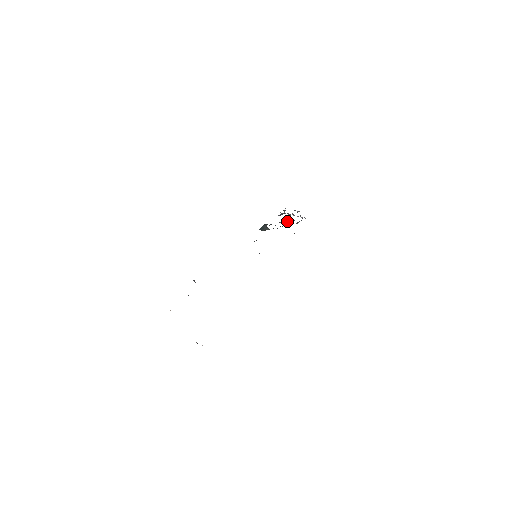
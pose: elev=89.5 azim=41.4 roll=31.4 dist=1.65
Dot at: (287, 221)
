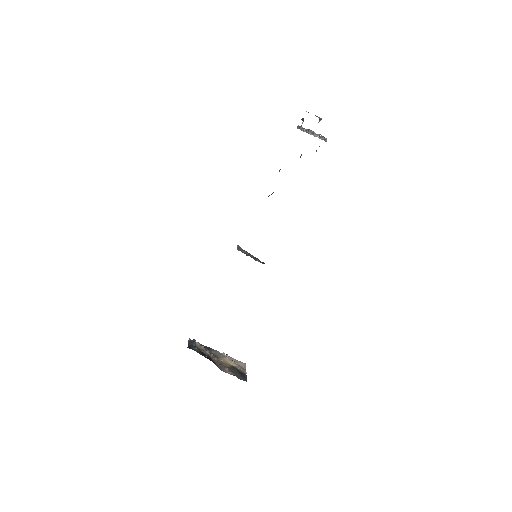
Dot at: occluded
